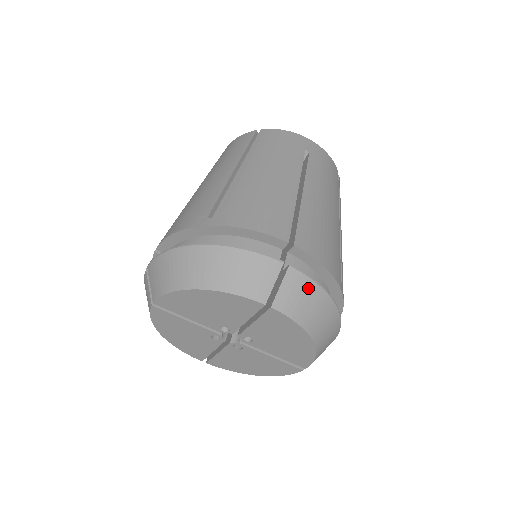
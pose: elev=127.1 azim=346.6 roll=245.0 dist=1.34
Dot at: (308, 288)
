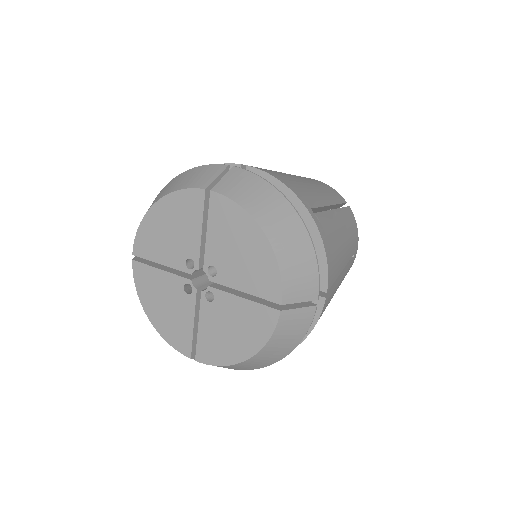
Dot at: (252, 180)
